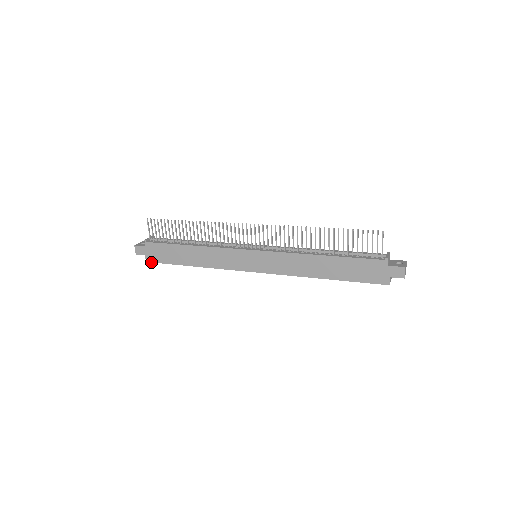
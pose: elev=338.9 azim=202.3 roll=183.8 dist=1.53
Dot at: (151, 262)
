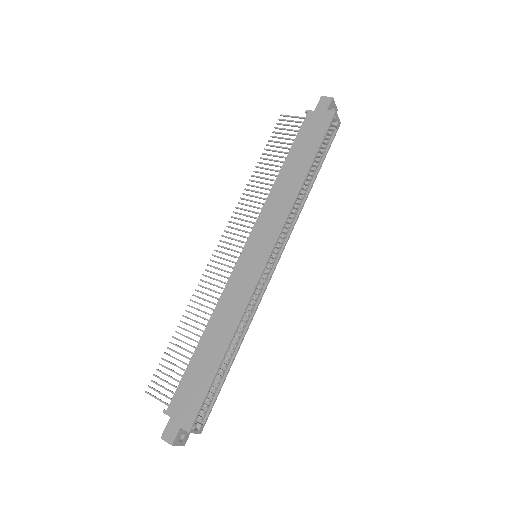
Dot at: (193, 423)
